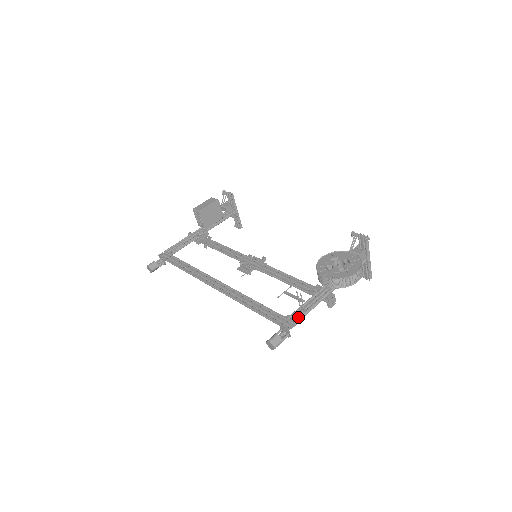
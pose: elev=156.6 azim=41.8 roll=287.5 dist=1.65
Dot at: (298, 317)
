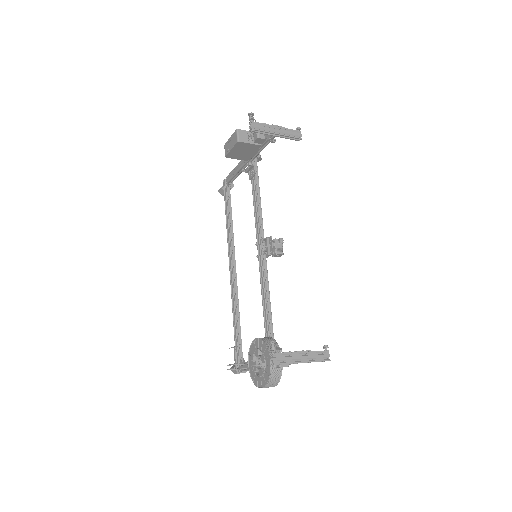
Dot at: occluded
